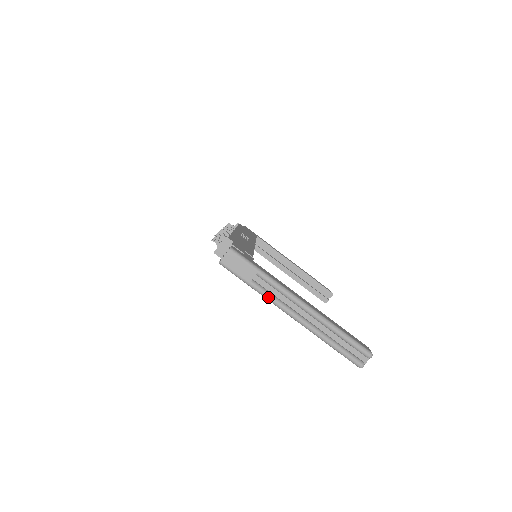
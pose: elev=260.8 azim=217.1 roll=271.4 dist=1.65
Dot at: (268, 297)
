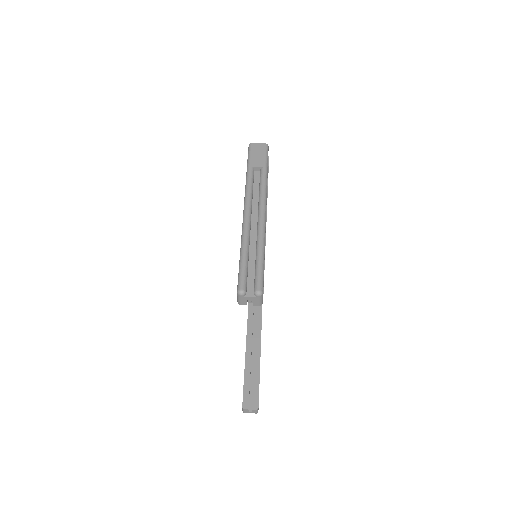
Dot at: (249, 183)
